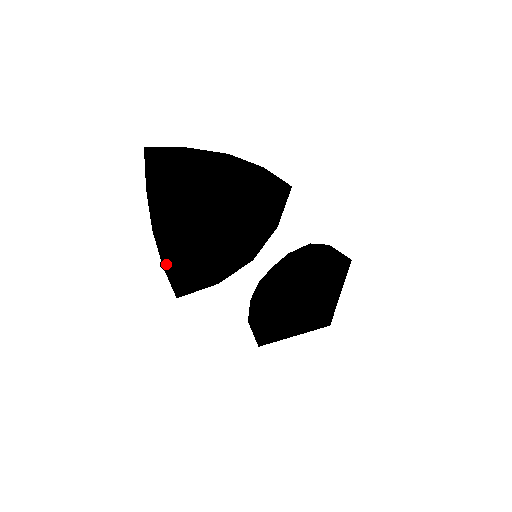
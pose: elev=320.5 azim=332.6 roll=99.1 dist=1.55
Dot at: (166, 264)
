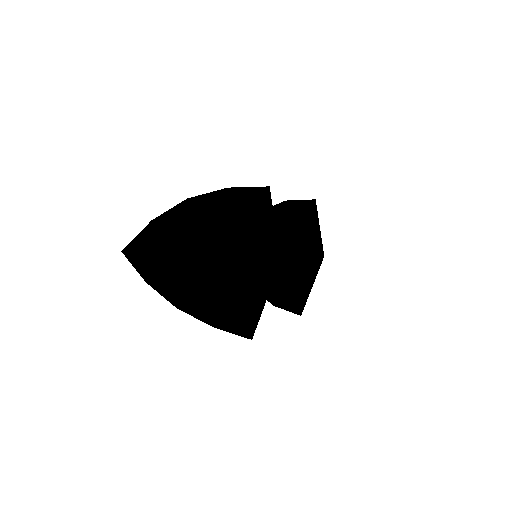
Dot at: (219, 323)
